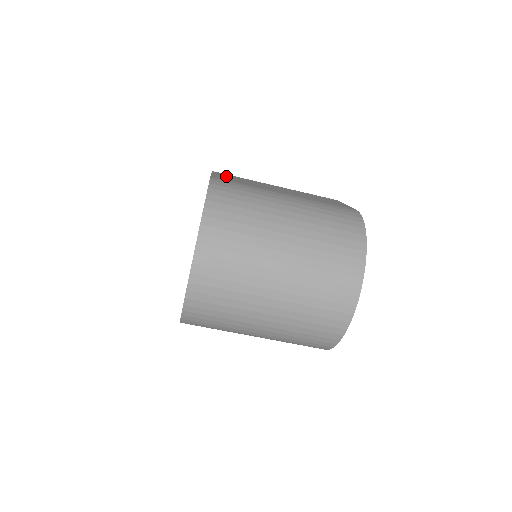
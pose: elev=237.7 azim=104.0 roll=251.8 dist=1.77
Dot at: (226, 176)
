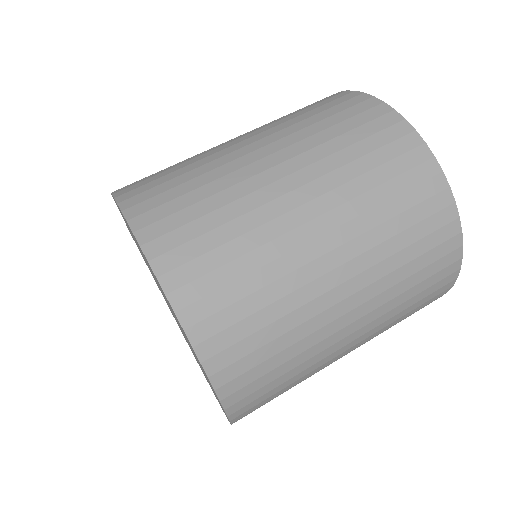
Dot at: occluded
